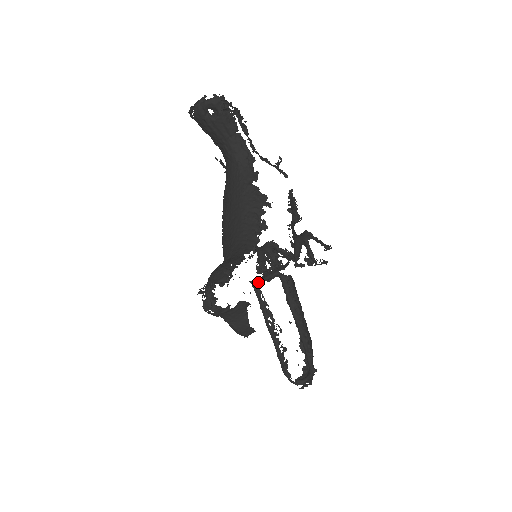
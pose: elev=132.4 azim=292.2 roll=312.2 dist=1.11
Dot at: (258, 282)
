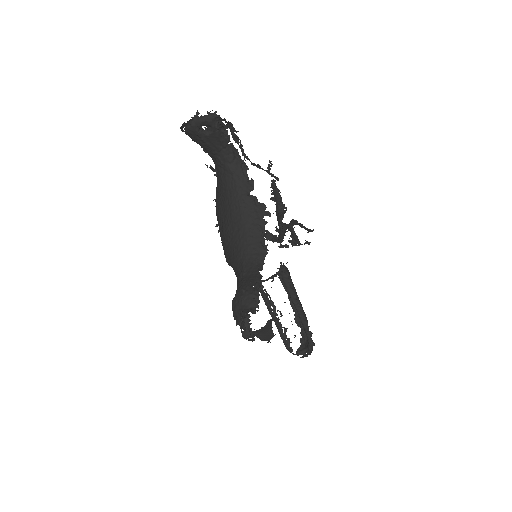
Dot at: (262, 281)
